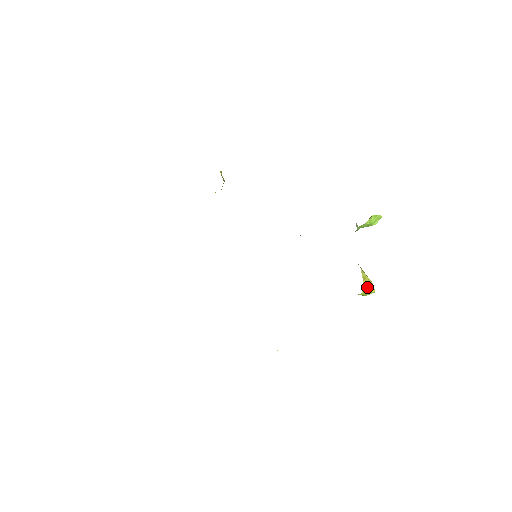
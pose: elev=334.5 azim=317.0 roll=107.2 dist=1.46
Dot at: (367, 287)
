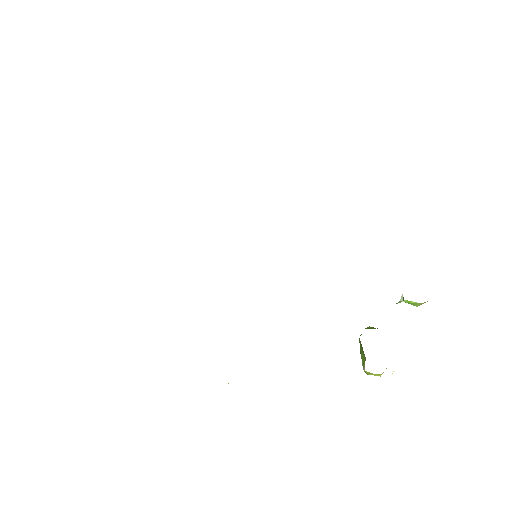
Dot at: occluded
